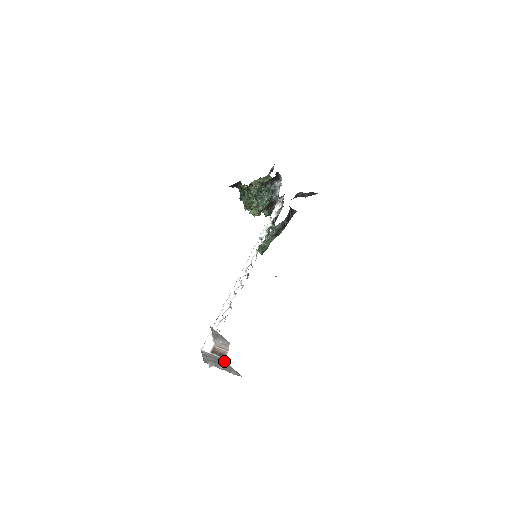
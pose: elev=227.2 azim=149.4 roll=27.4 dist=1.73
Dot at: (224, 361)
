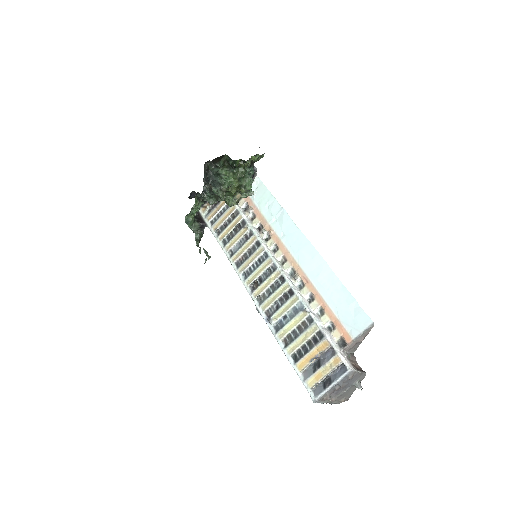
Dot at: (364, 377)
